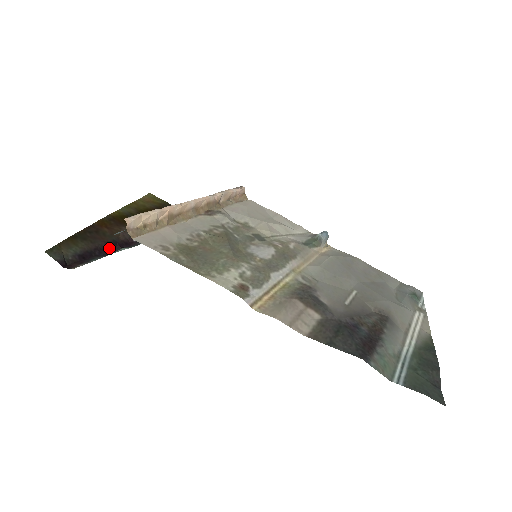
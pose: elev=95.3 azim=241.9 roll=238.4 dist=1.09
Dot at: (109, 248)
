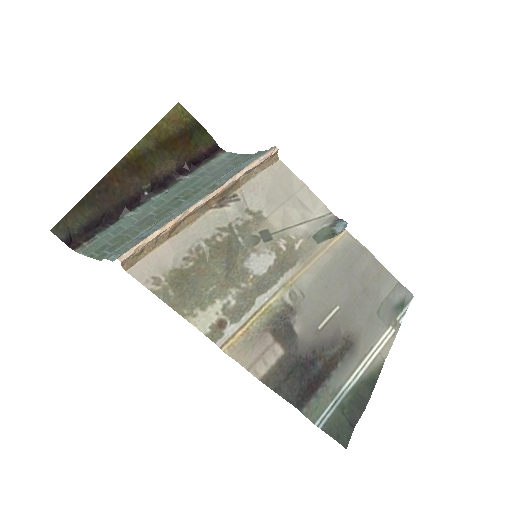
Dot at: (117, 212)
